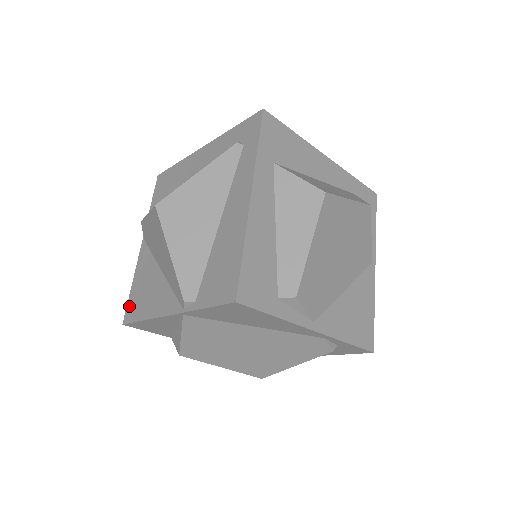
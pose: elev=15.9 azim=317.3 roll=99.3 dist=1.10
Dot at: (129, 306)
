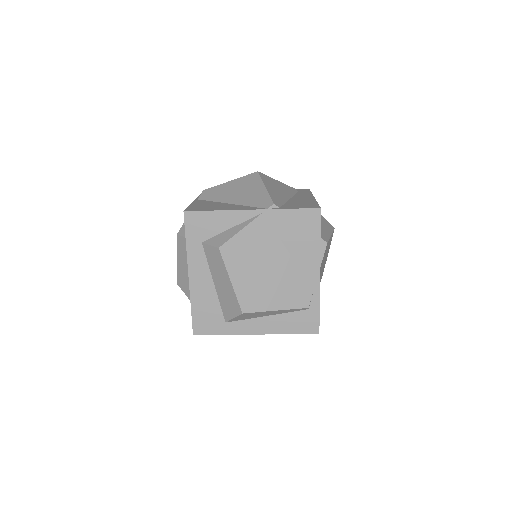
Dot at: (191, 208)
